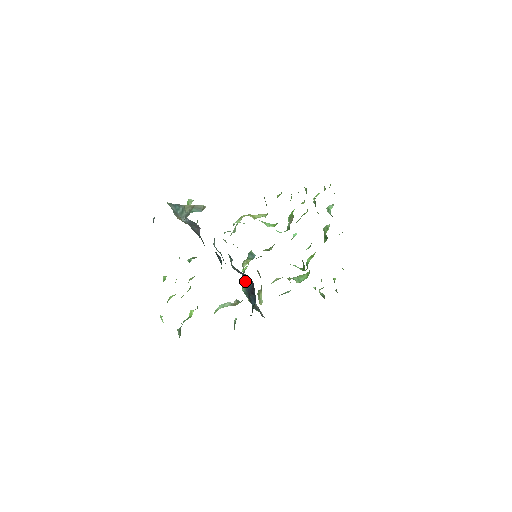
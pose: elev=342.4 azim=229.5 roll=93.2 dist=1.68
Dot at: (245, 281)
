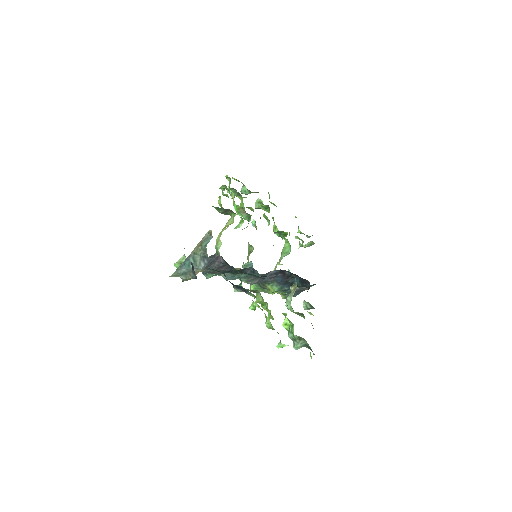
Dot at: (270, 281)
